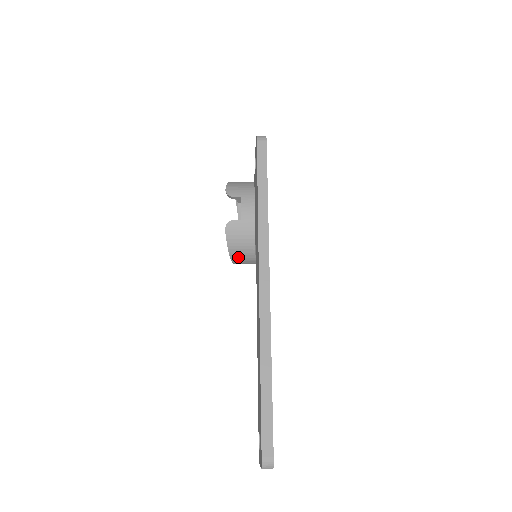
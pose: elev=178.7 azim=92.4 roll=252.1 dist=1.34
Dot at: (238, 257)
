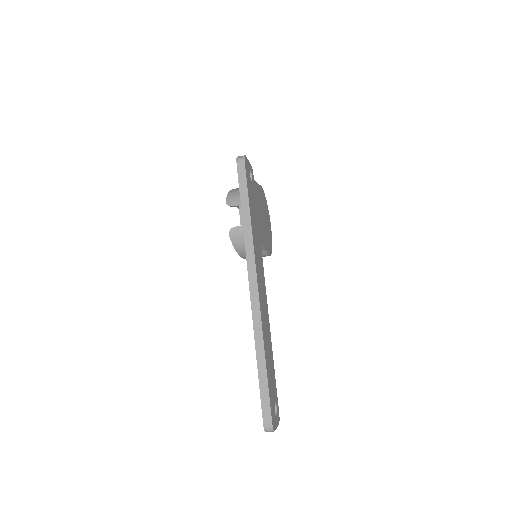
Dot at: occluded
